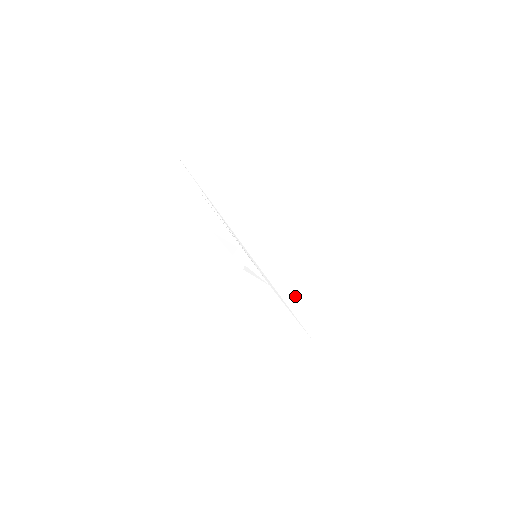
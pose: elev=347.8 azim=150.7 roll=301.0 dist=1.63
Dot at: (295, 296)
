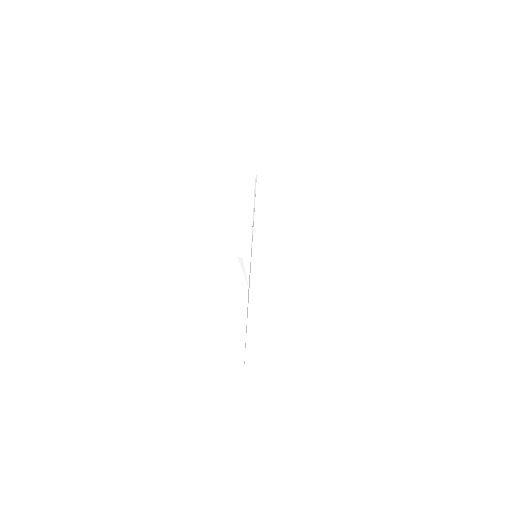
Dot at: (262, 313)
